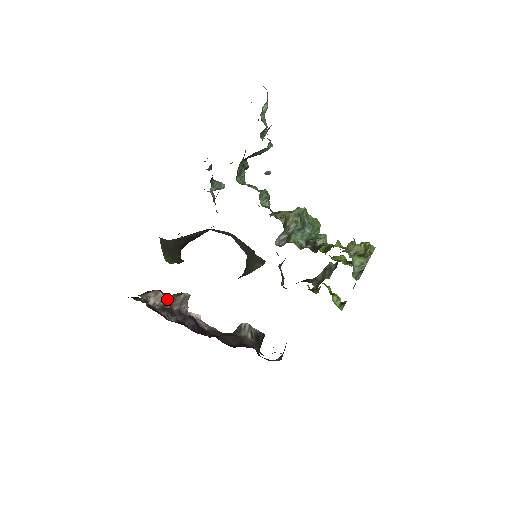
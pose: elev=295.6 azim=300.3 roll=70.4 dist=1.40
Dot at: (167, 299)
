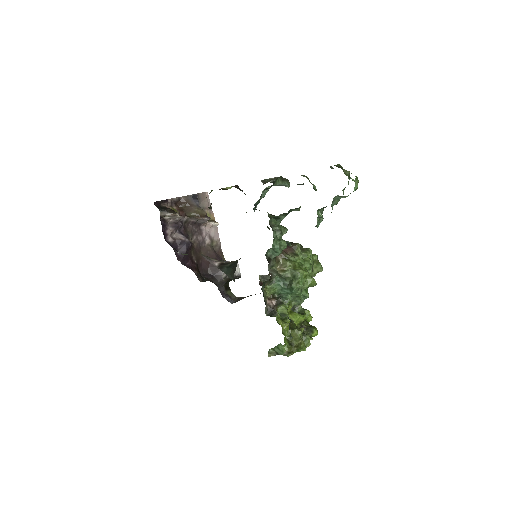
Dot at: (190, 212)
